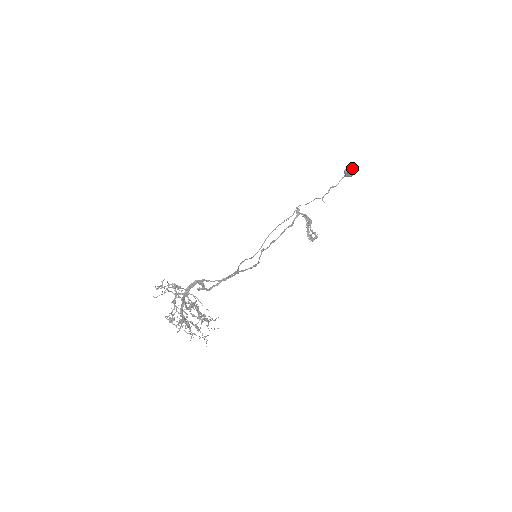
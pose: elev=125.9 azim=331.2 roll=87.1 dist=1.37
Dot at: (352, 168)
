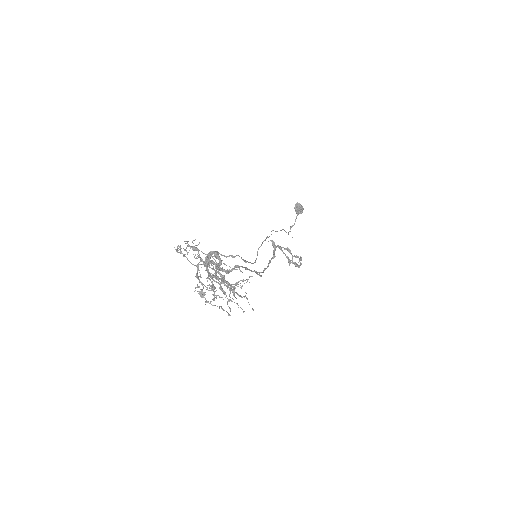
Dot at: (299, 203)
